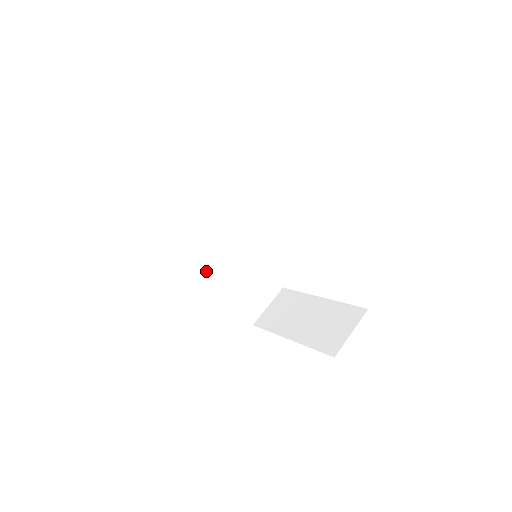
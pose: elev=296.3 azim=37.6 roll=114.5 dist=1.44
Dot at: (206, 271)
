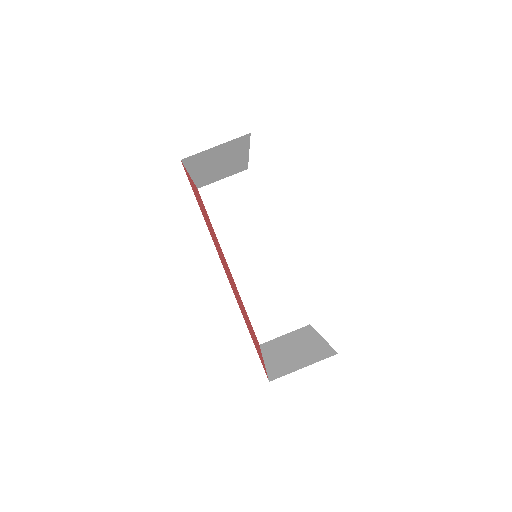
Dot at: (231, 268)
